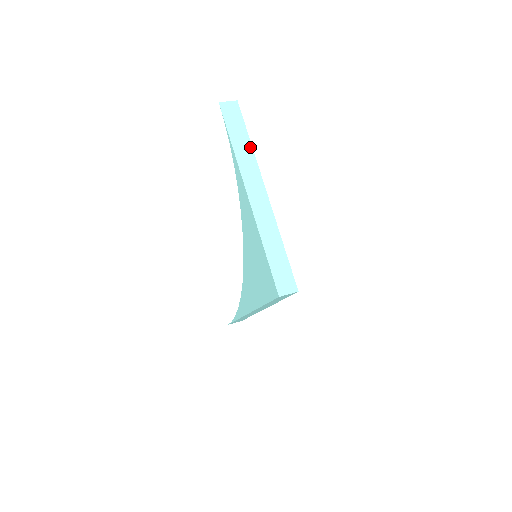
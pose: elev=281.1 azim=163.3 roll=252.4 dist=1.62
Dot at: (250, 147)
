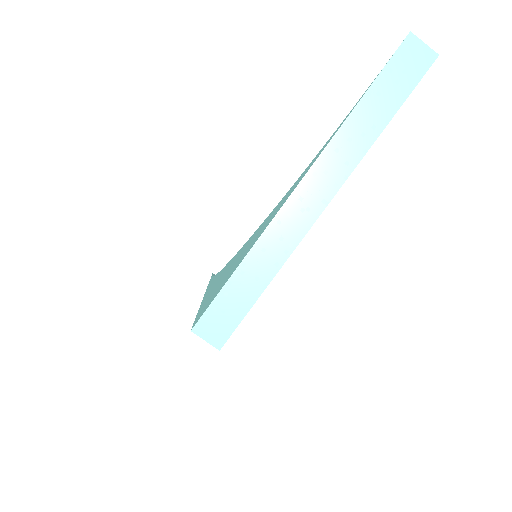
Dot at: (376, 133)
